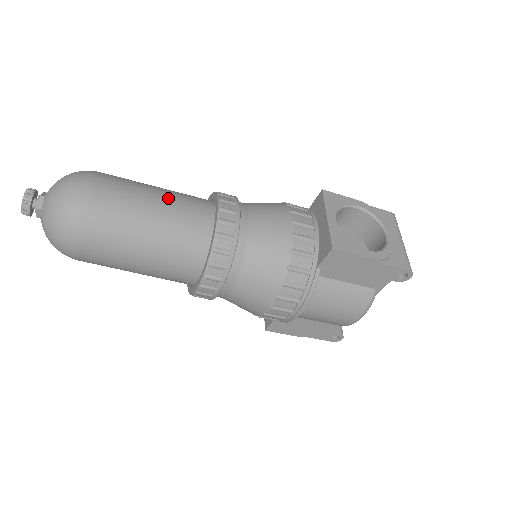
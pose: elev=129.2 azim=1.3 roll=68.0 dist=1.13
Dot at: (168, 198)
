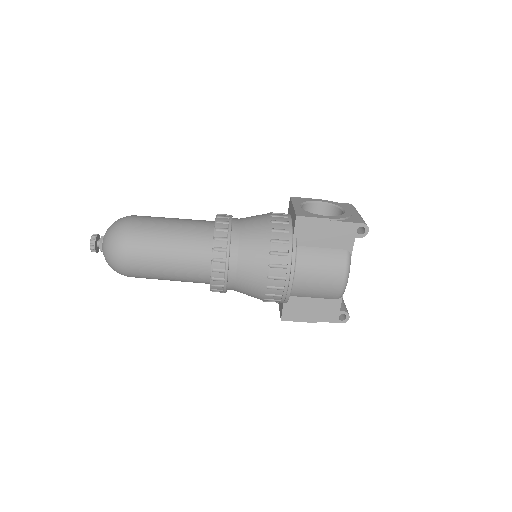
Dot at: (182, 219)
